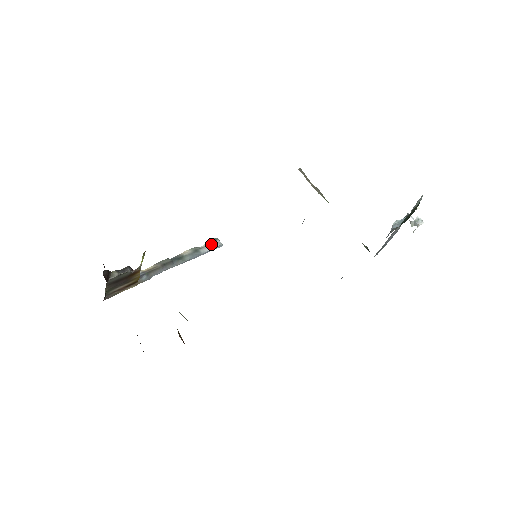
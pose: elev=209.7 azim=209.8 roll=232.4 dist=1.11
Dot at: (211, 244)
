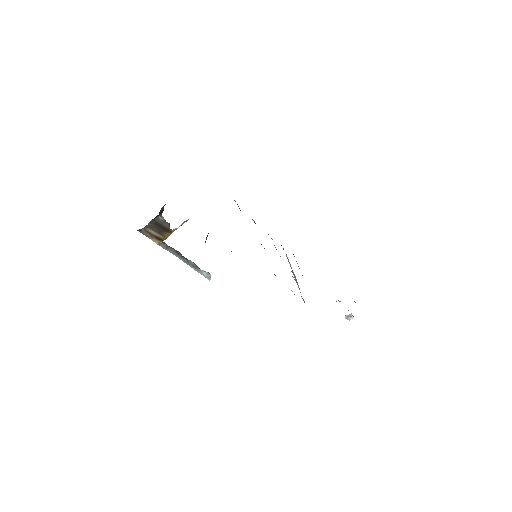
Dot at: occluded
